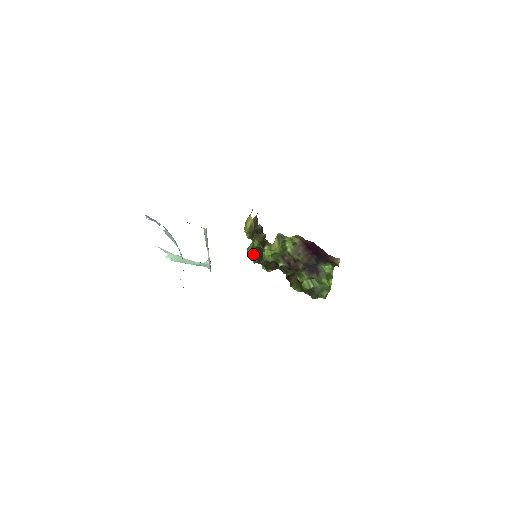
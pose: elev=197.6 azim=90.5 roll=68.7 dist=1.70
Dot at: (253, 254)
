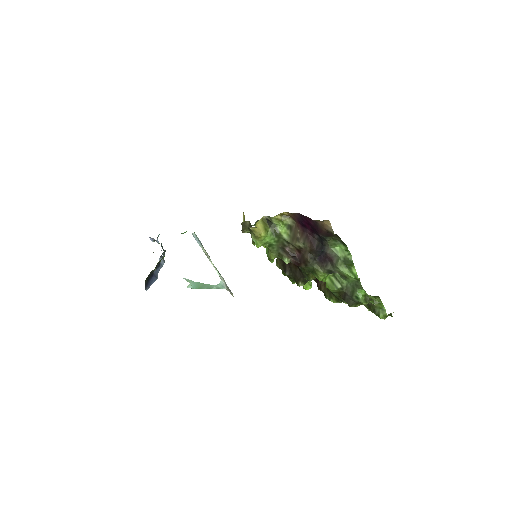
Dot at: (278, 267)
